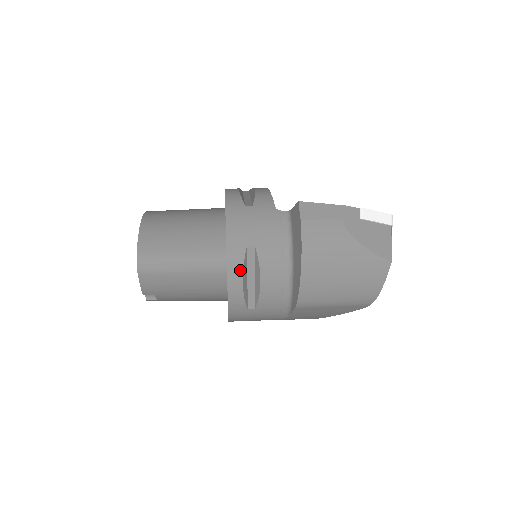
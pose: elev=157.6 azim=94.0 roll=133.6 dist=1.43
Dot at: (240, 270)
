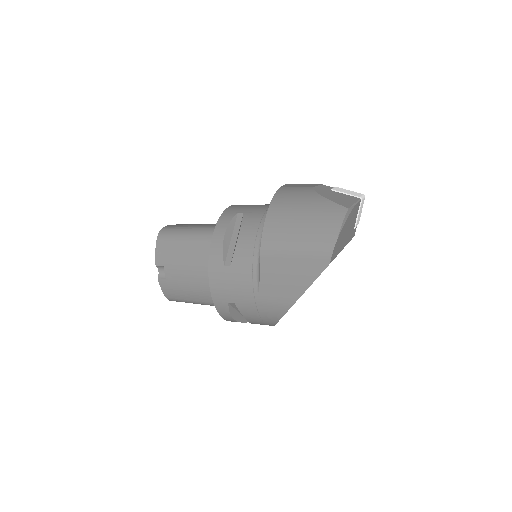
Dot at: (225, 226)
